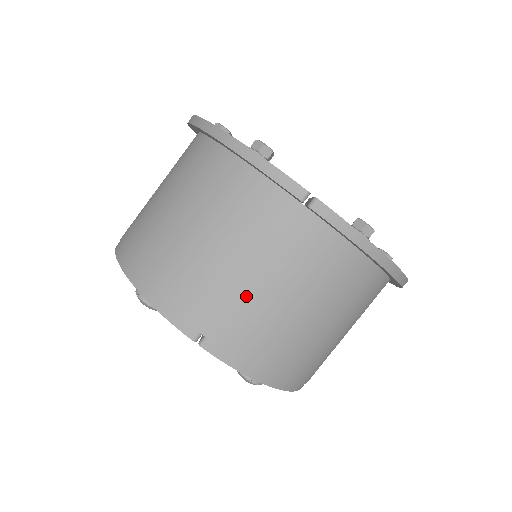
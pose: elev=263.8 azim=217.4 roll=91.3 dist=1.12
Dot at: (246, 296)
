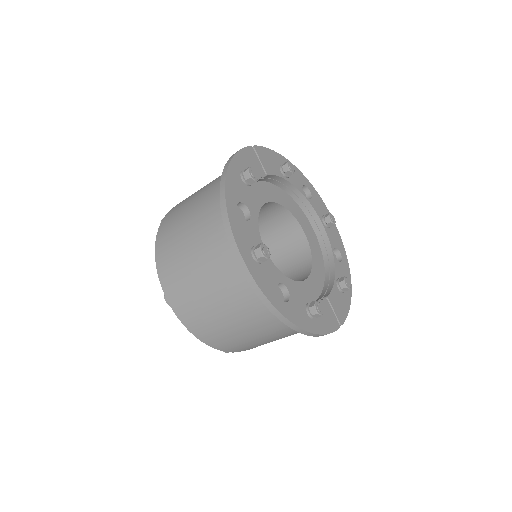
Dot at: occluded
